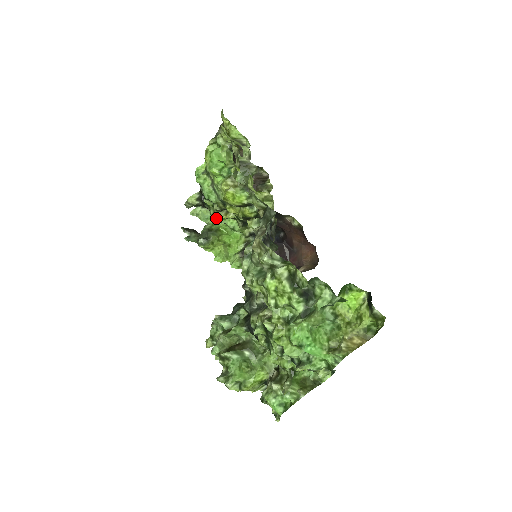
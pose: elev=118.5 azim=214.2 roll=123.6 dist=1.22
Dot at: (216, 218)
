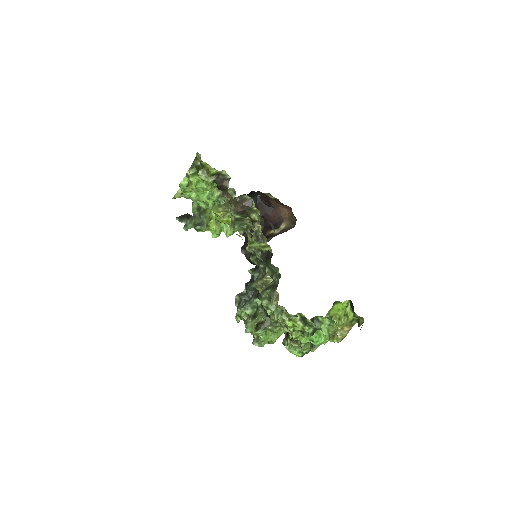
Dot at: occluded
